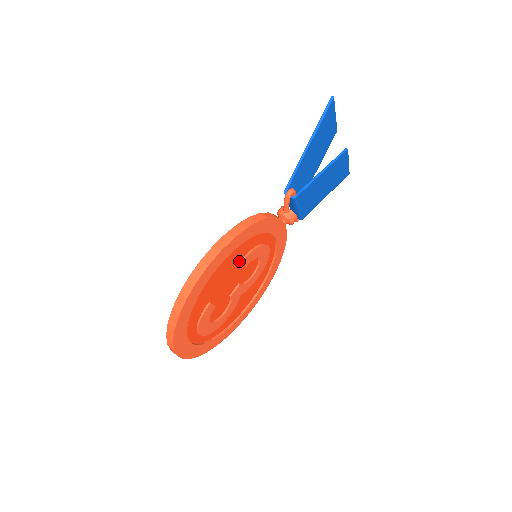
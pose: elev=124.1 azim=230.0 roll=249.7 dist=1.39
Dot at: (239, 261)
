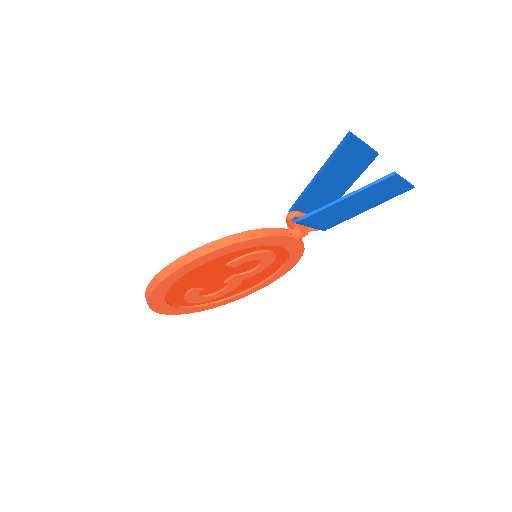
Dot at: (224, 264)
